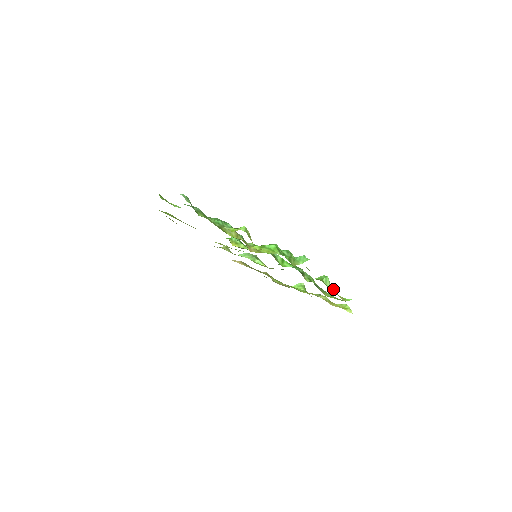
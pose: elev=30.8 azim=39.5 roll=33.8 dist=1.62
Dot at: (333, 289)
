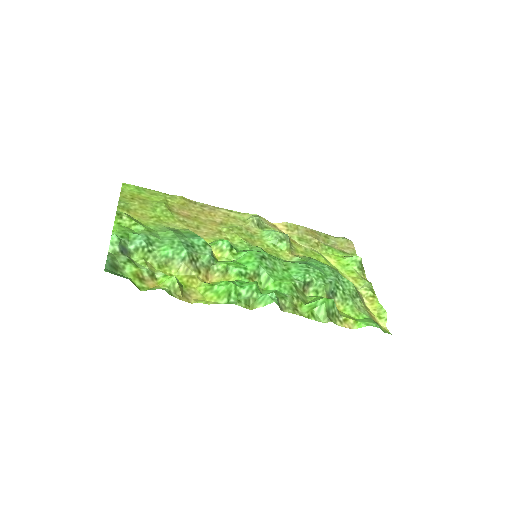
Dot at: (328, 320)
